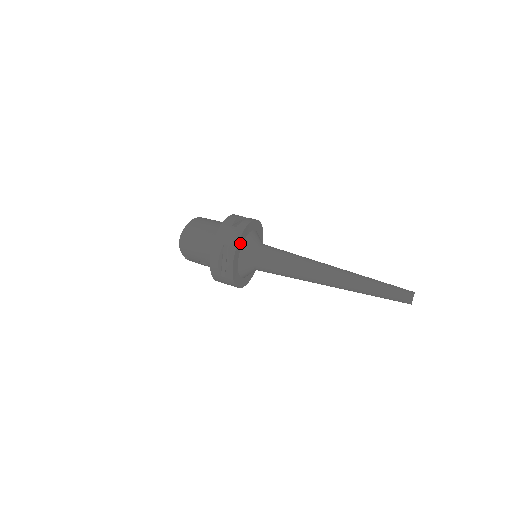
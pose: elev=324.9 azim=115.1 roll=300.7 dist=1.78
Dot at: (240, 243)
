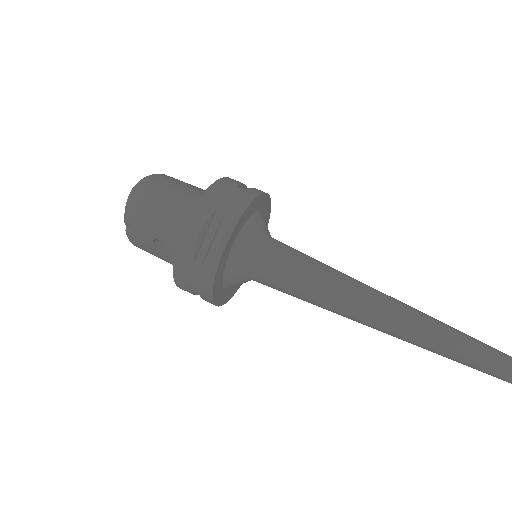
Dot at: (245, 215)
